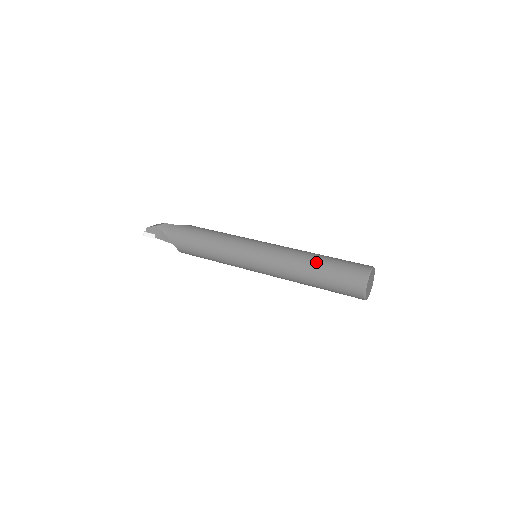
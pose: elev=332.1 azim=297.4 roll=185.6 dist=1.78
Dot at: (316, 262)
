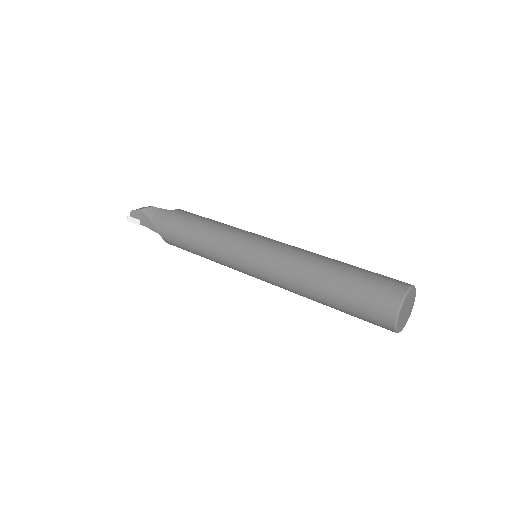
Dot at: (329, 272)
